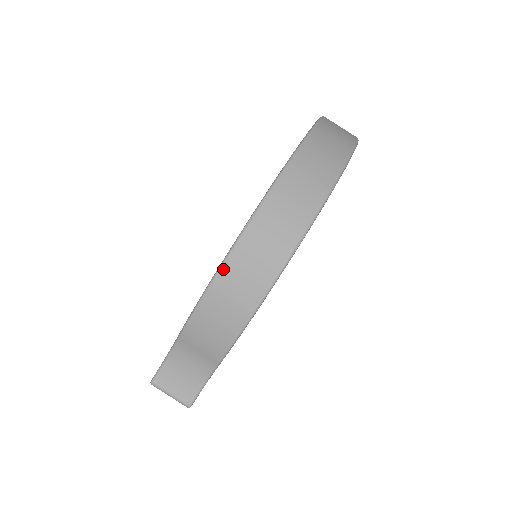
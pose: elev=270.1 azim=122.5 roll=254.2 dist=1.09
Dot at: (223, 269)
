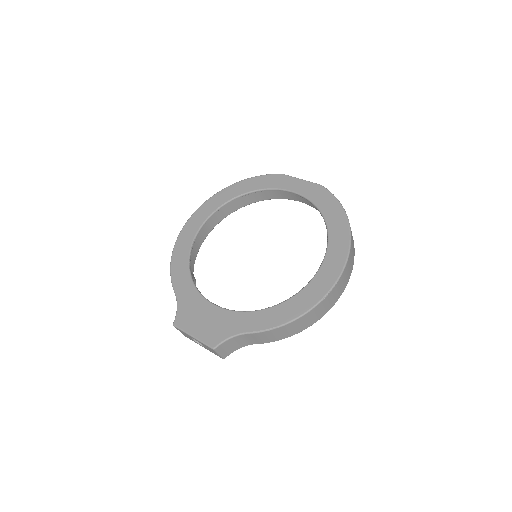
Dot at: (305, 316)
